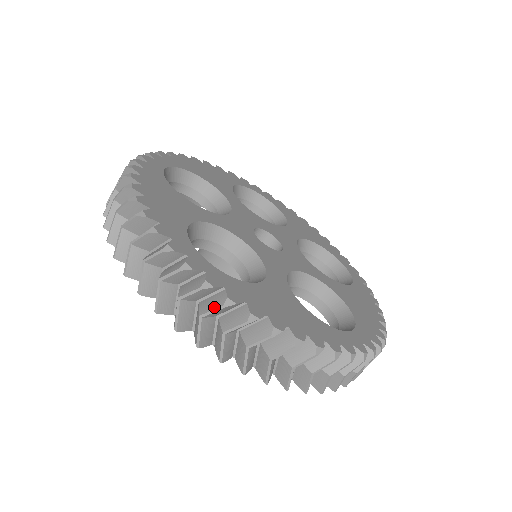
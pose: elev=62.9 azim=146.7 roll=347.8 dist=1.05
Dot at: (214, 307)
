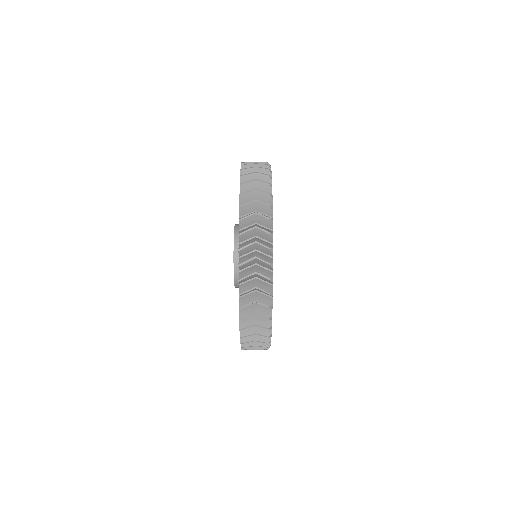
Dot at: (264, 174)
